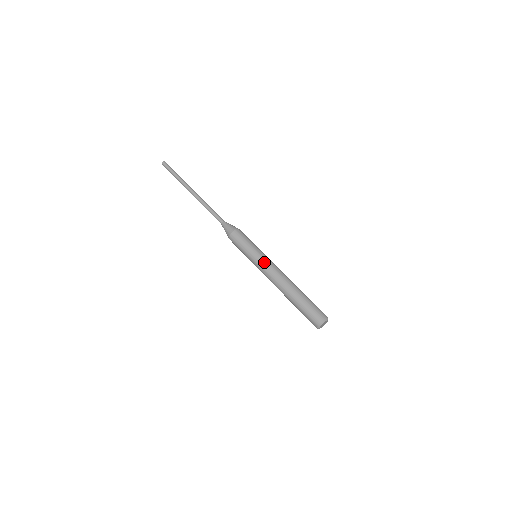
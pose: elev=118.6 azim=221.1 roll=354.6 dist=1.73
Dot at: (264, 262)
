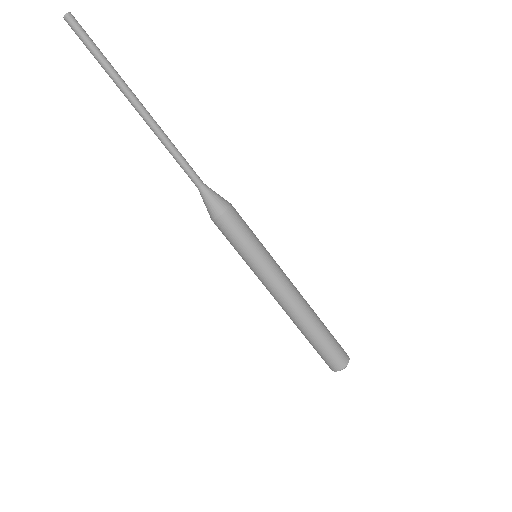
Dot at: (275, 273)
